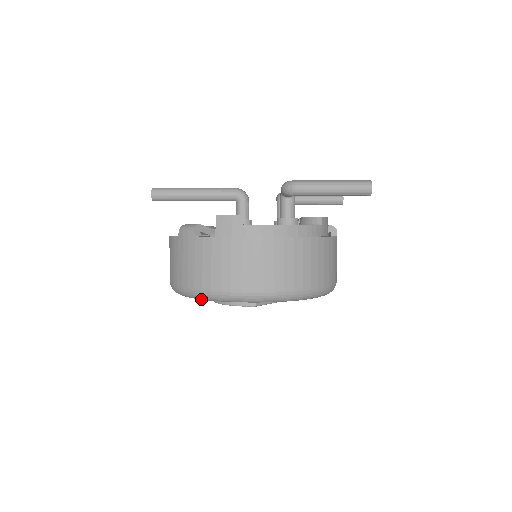
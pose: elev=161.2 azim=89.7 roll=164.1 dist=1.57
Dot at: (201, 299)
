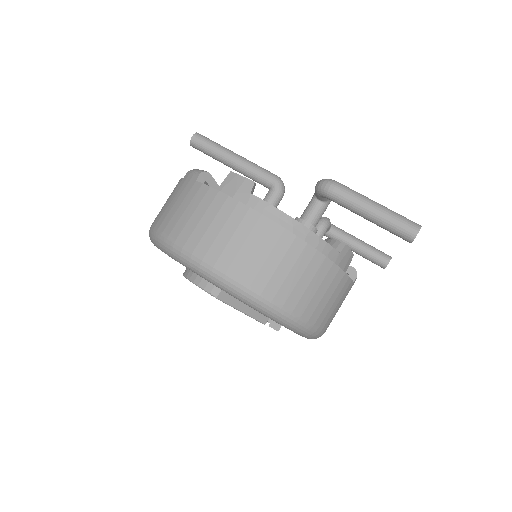
Dot at: (163, 251)
